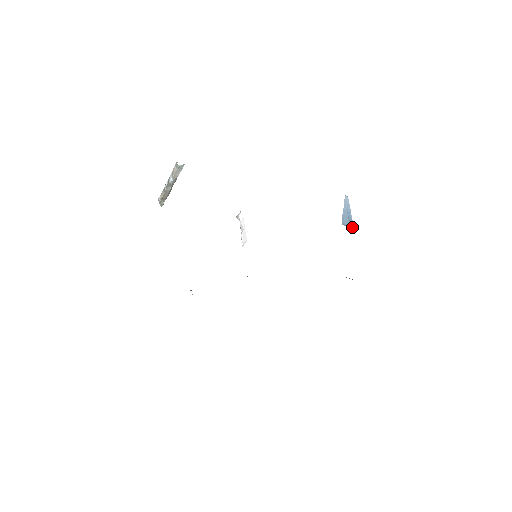
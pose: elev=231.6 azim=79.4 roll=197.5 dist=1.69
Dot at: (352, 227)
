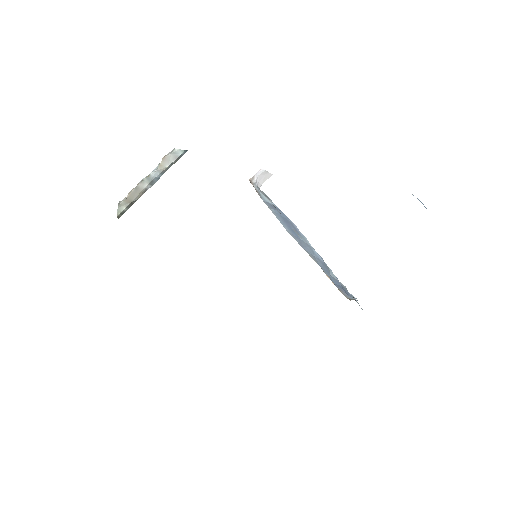
Dot at: occluded
